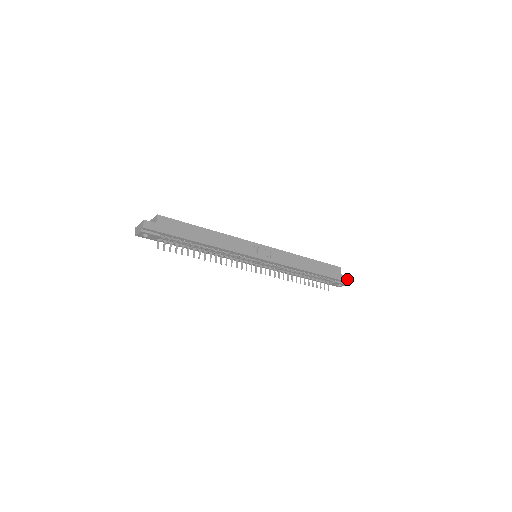
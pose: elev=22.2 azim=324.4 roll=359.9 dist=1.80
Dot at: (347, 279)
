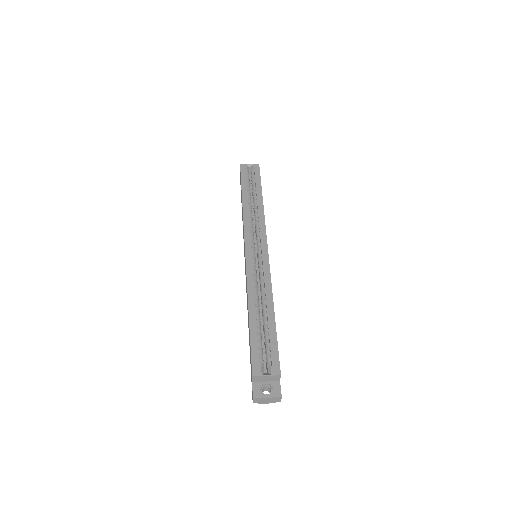
Dot at: occluded
